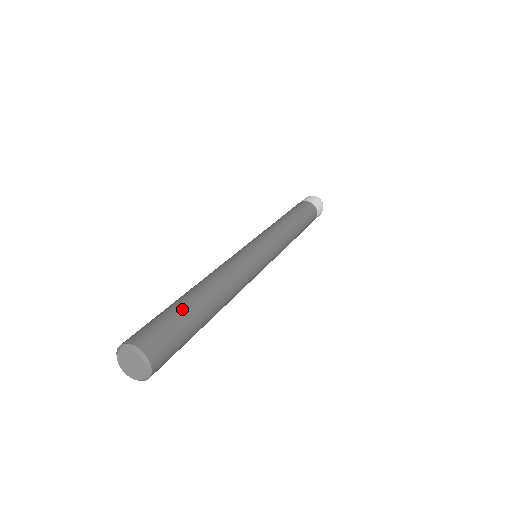
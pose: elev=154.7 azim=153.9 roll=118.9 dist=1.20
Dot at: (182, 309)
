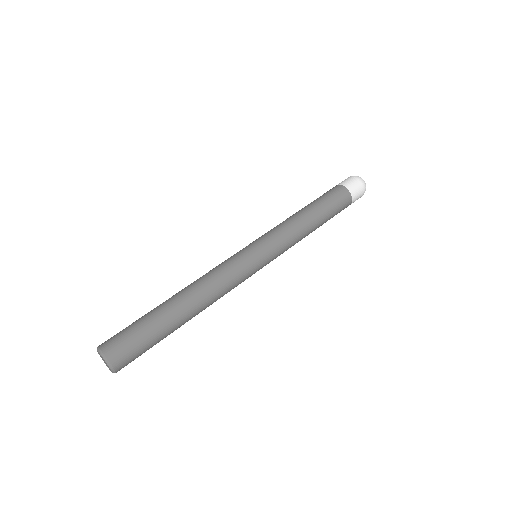
Dot at: (159, 330)
